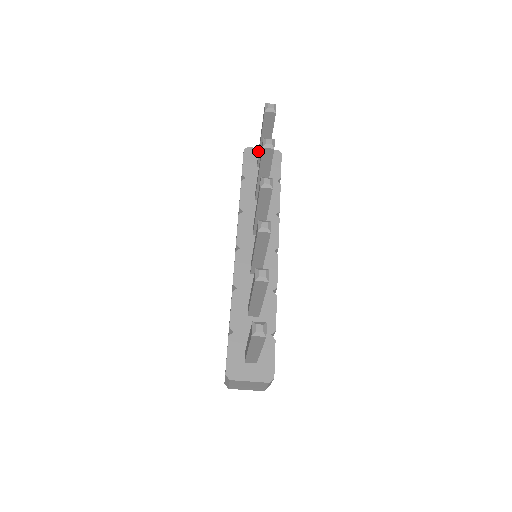
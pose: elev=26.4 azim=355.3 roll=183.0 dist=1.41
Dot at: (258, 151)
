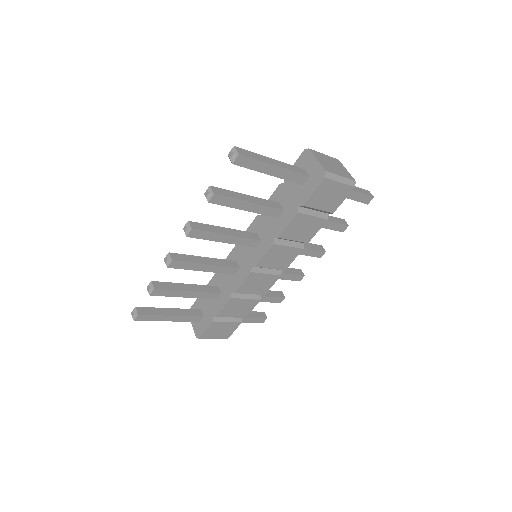
Dot at: (312, 160)
